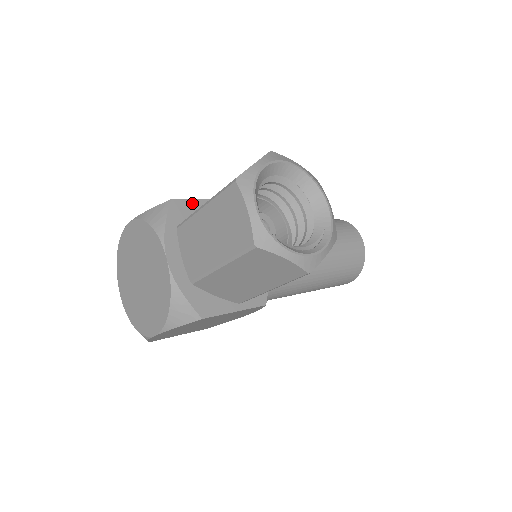
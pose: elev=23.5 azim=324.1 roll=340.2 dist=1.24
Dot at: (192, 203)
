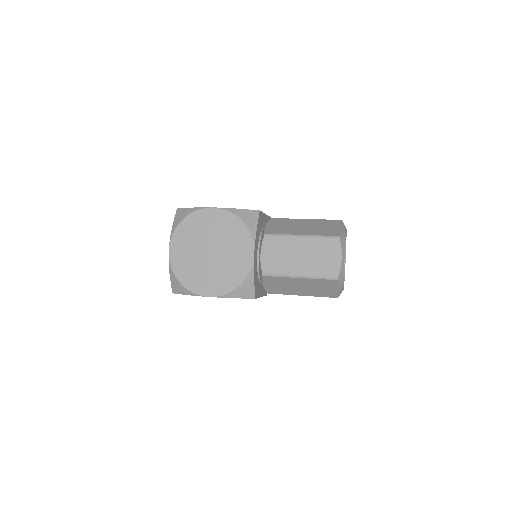
Dot at: (263, 216)
